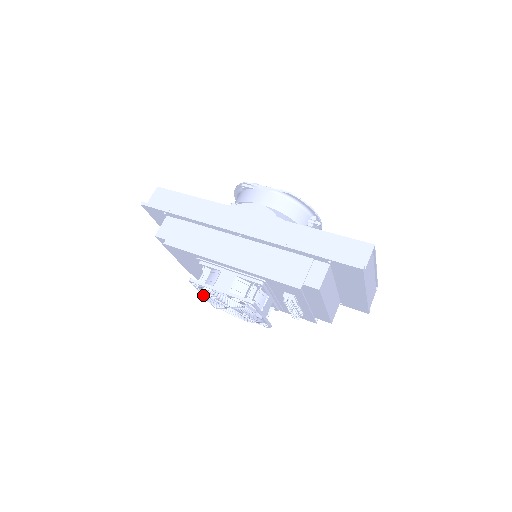
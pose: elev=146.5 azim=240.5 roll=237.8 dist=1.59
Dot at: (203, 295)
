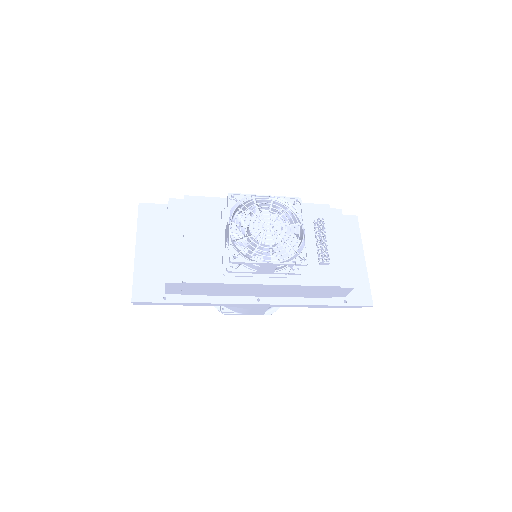
Dot at: (236, 217)
